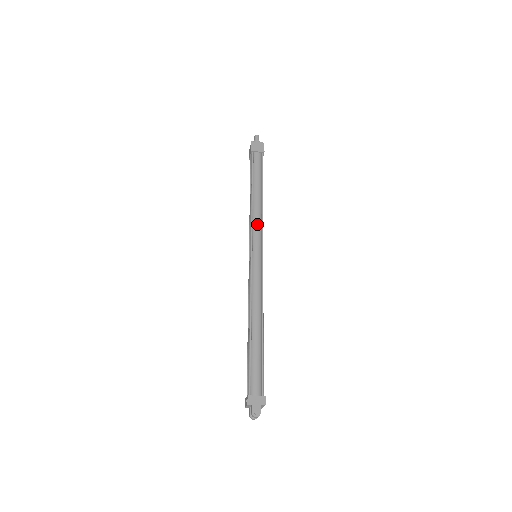
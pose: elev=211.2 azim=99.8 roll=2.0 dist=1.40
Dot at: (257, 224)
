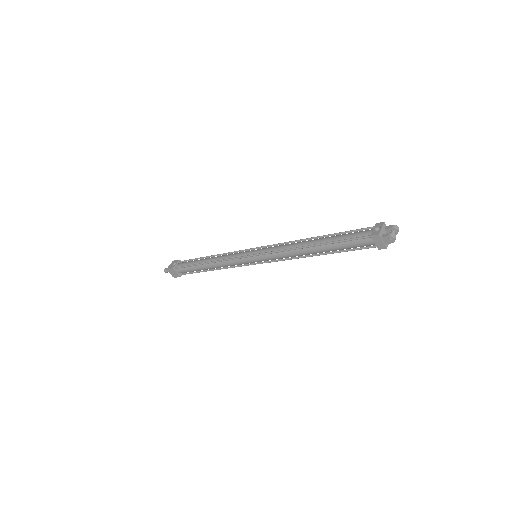
Dot at: occluded
